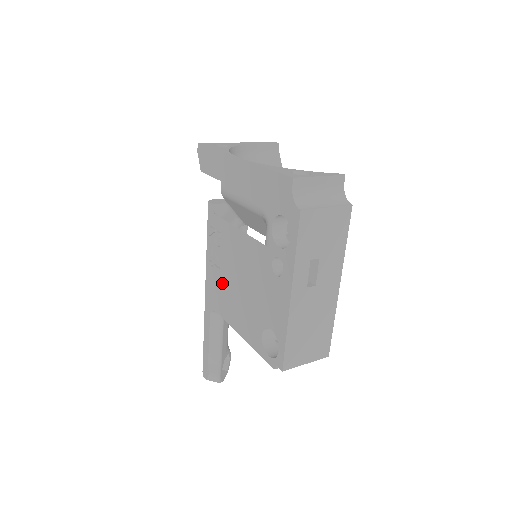
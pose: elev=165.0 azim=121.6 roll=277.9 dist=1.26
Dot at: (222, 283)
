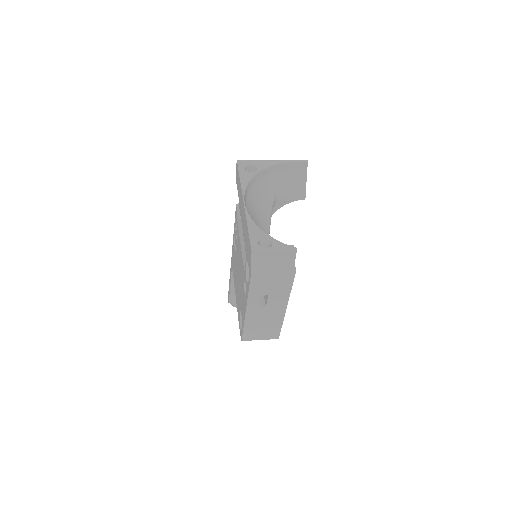
Dot at: (235, 262)
